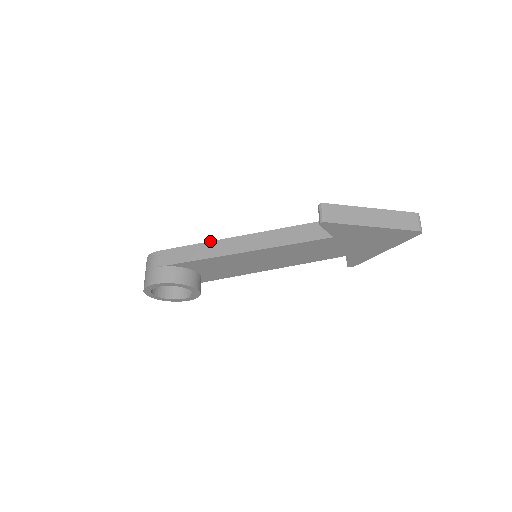
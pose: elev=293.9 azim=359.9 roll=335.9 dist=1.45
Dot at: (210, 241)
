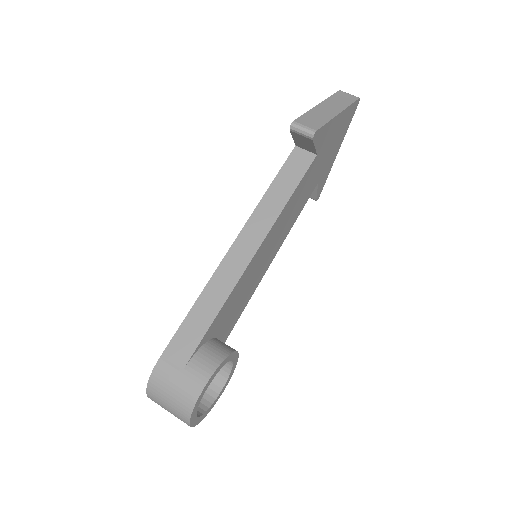
Dot at: (208, 282)
